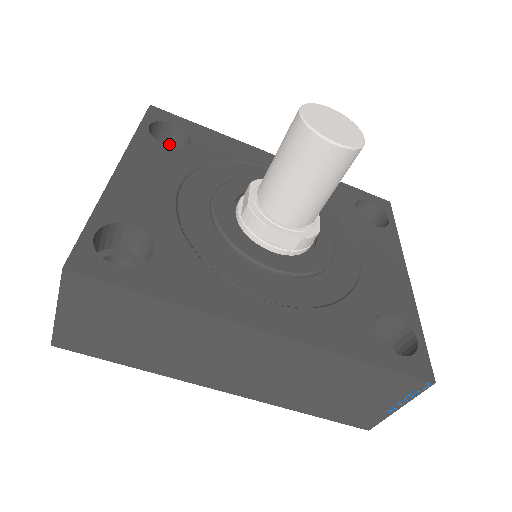
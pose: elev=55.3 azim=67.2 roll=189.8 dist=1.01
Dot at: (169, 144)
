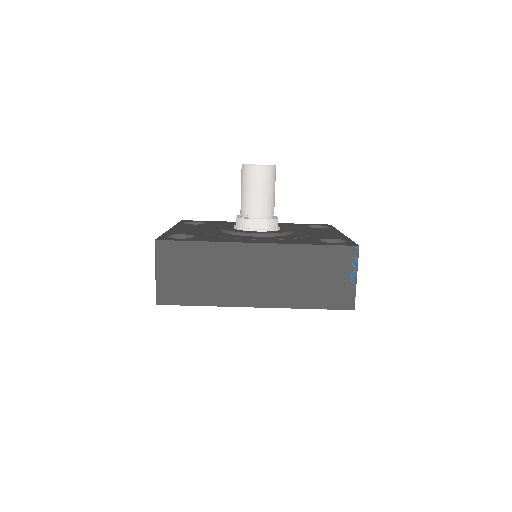
Dot at: occluded
